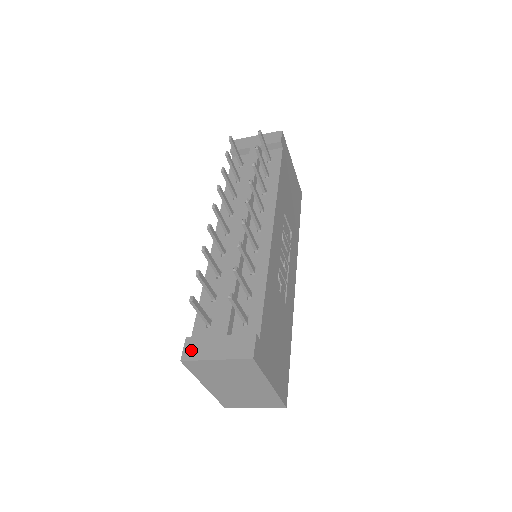
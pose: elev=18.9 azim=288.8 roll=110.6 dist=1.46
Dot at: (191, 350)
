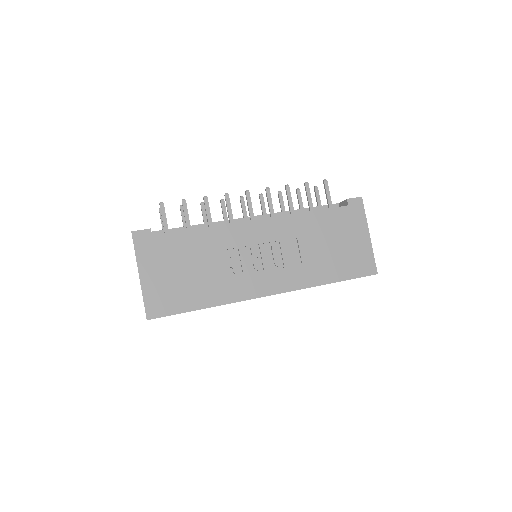
Dot at: occluded
